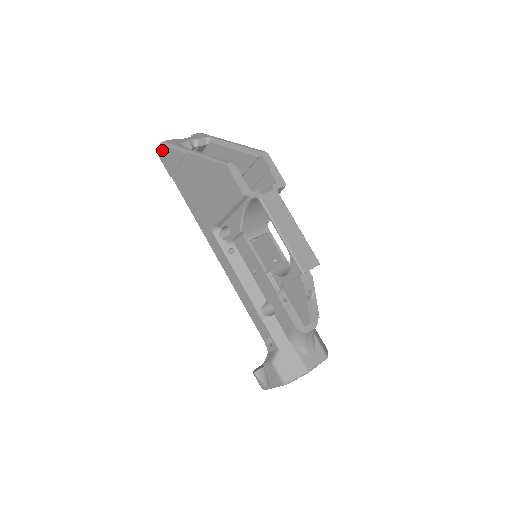
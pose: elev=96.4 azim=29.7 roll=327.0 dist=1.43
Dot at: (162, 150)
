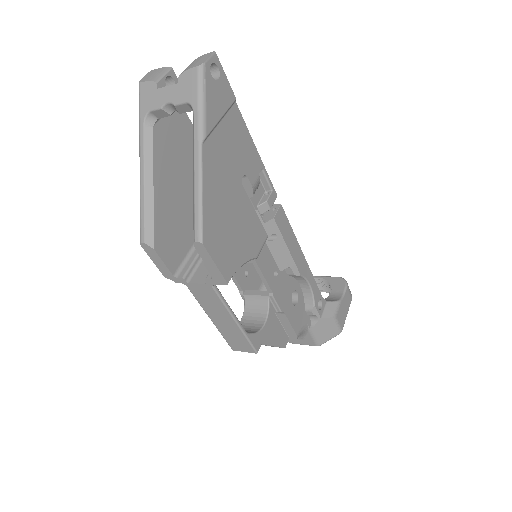
Dot at: occluded
